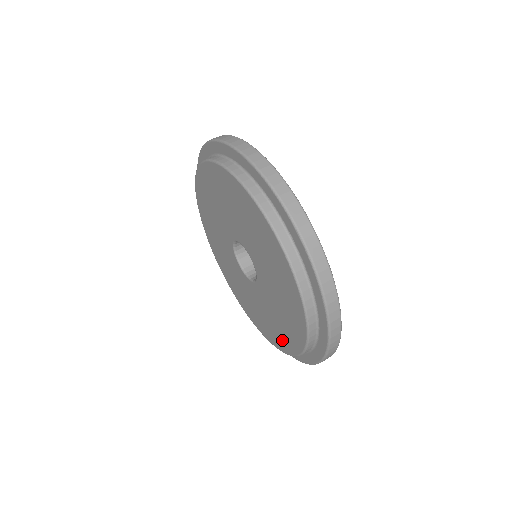
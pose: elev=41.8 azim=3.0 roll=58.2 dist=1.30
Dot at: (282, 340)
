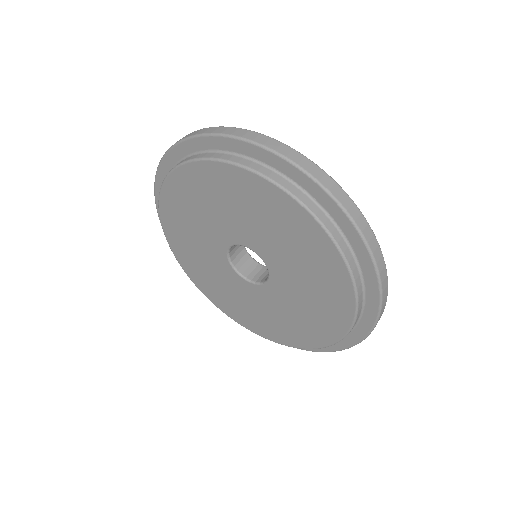
Dot at: (330, 322)
